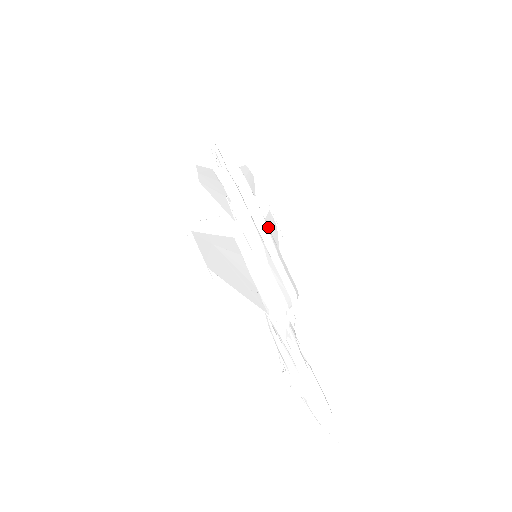
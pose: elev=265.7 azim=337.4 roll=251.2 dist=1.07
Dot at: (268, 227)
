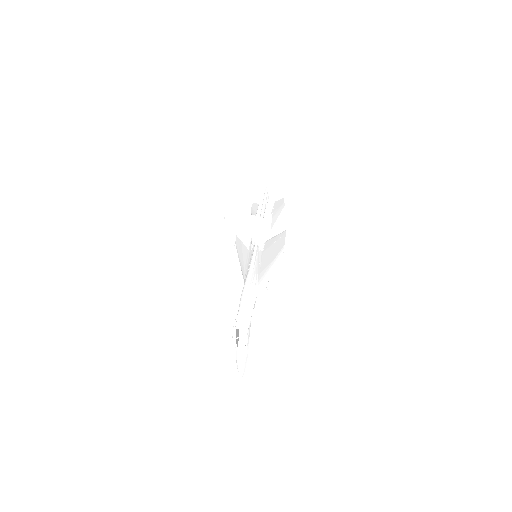
Dot at: occluded
